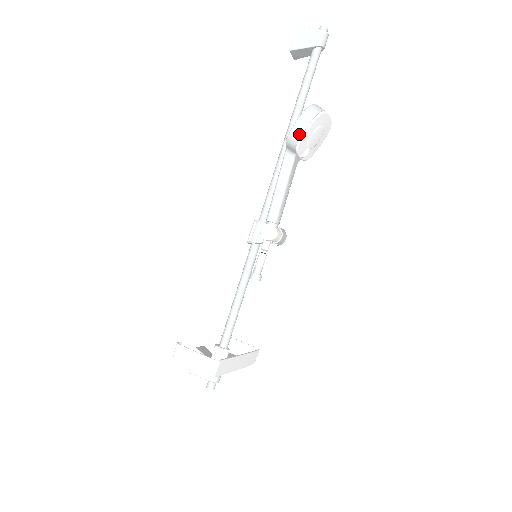
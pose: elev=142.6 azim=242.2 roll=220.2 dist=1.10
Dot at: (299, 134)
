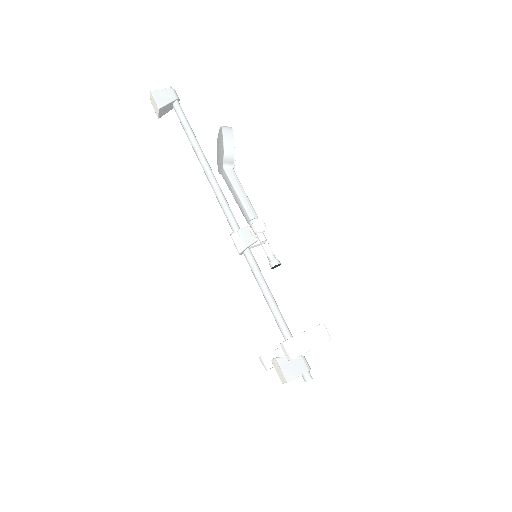
Dot at: (232, 146)
